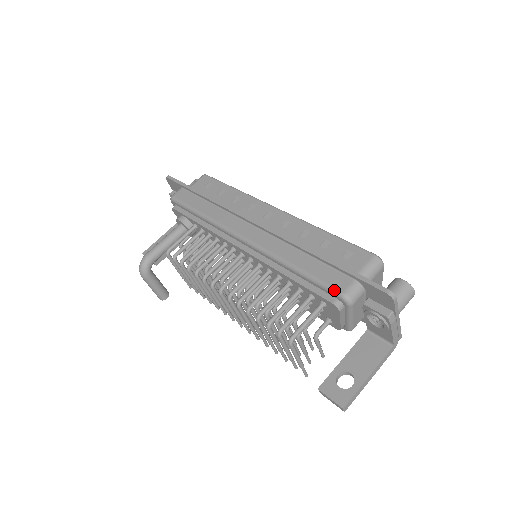
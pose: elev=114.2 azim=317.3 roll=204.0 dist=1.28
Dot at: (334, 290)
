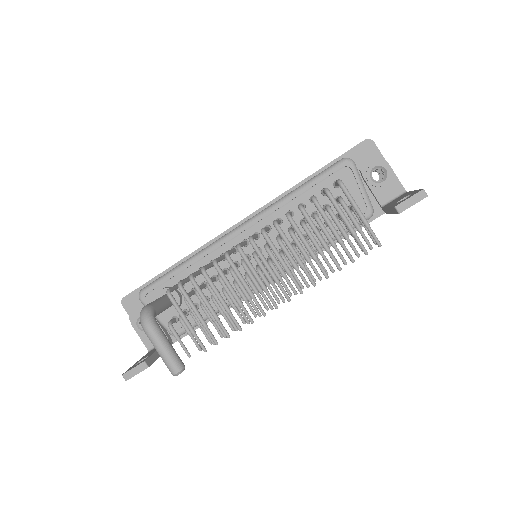
Dot at: (335, 163)
